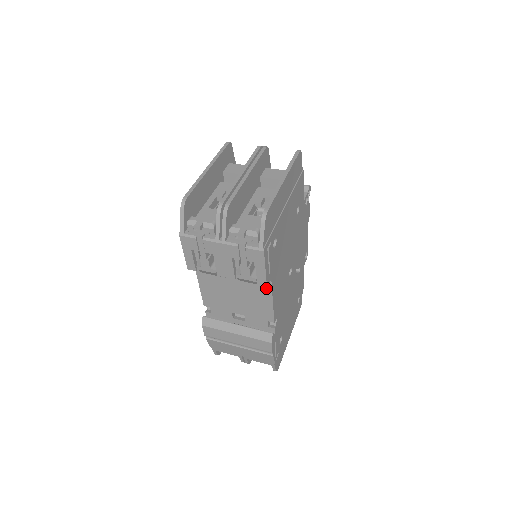
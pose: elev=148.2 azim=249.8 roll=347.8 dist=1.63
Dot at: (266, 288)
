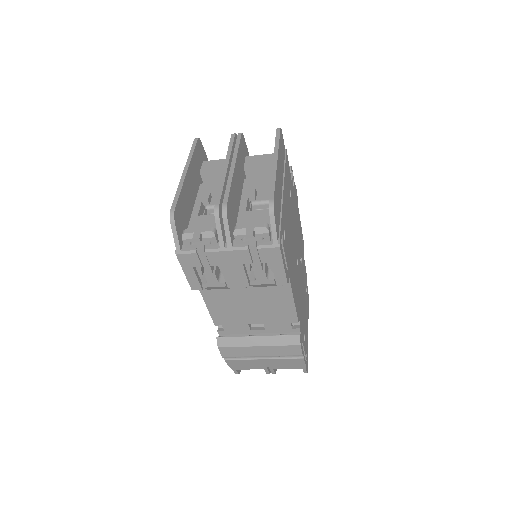
Dot at: (284, 287)
